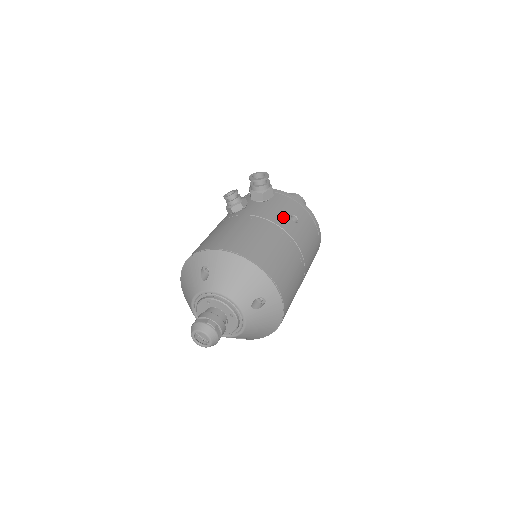
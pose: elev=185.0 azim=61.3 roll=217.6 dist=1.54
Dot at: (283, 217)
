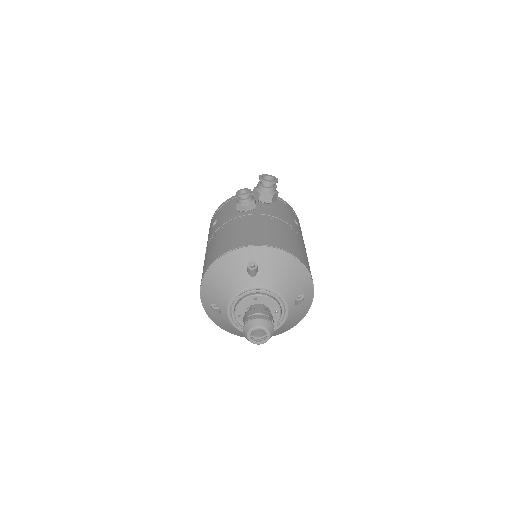
Dot at: (291, 220)
